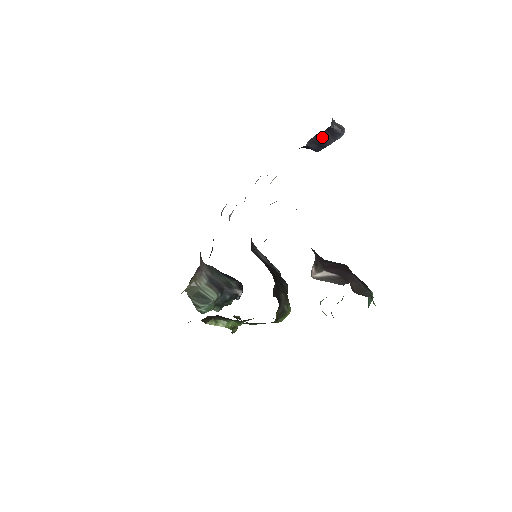
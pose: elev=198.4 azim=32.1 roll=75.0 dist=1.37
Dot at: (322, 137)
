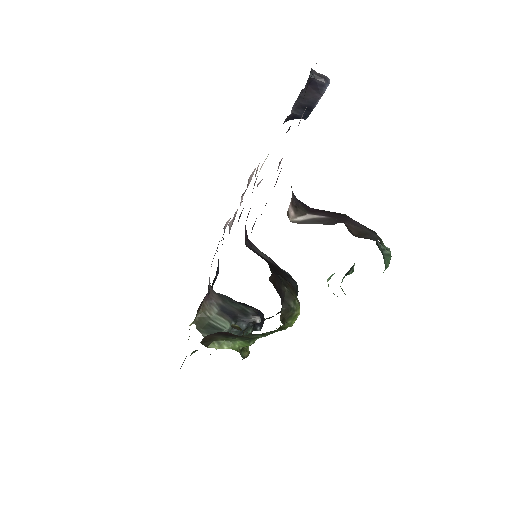
Dot at: (306, 97)
